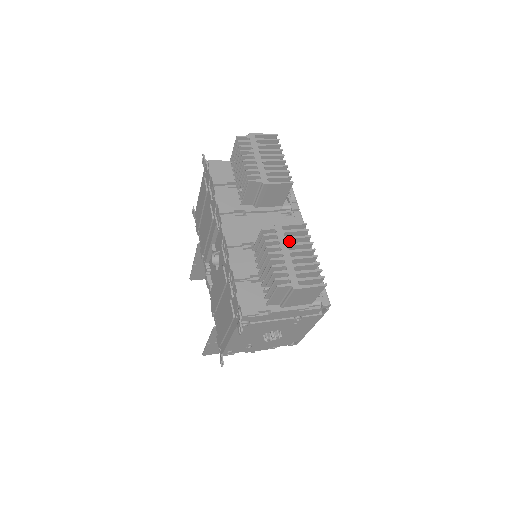
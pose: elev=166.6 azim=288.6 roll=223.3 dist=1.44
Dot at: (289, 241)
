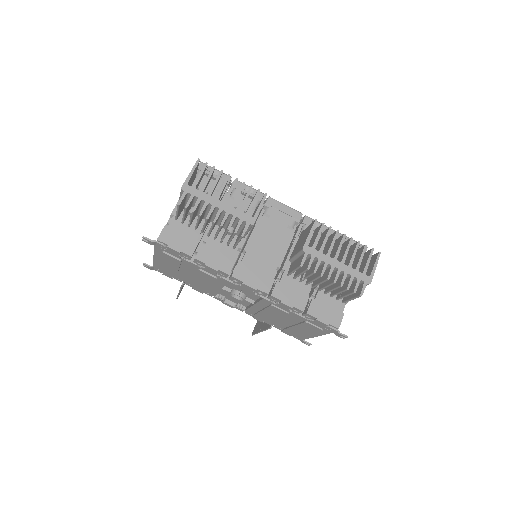
Dot at: (322, 249)
